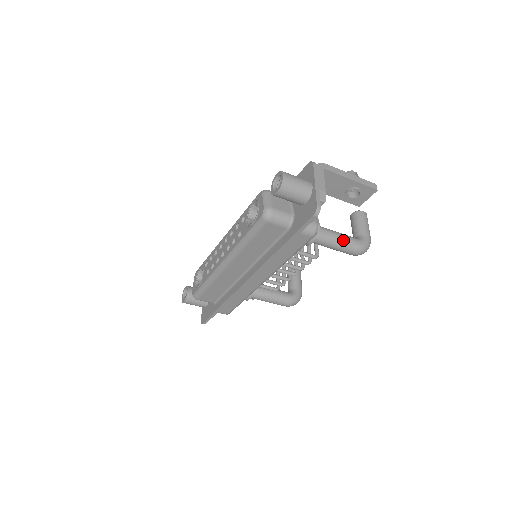
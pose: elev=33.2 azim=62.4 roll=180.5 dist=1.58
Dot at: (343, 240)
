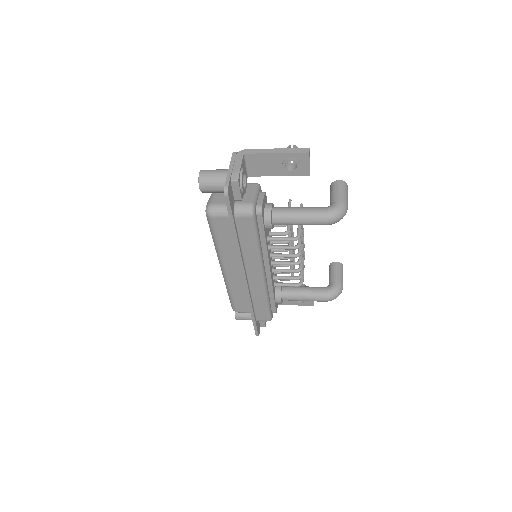
Dot at: (305, 213)
